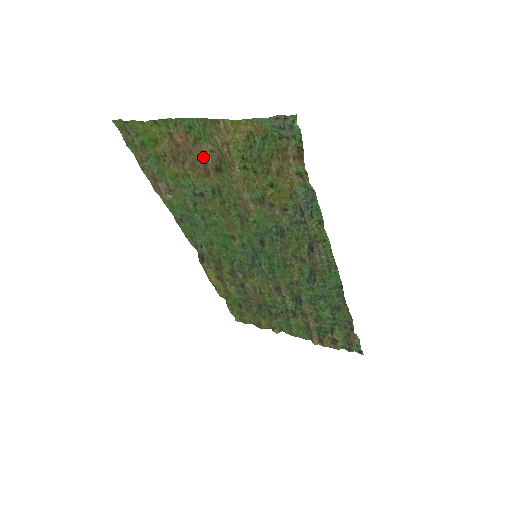
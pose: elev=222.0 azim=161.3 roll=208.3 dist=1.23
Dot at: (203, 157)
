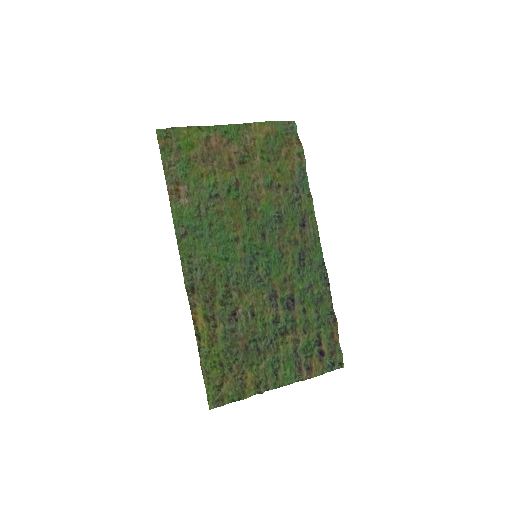
Dot at: (229, 157)
